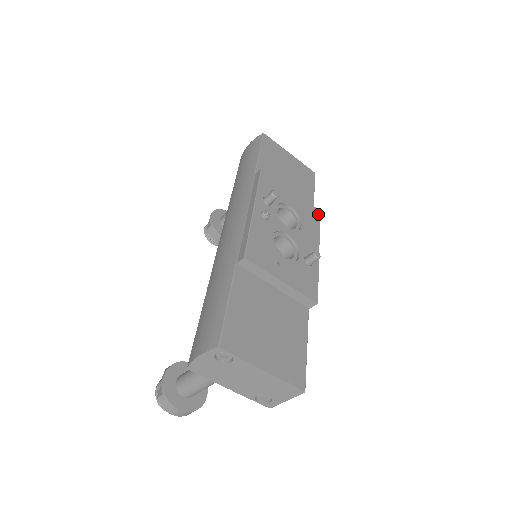
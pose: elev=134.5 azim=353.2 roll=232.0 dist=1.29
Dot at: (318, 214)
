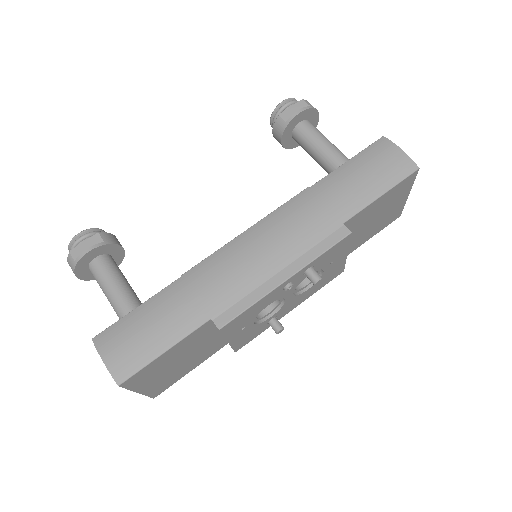
Dot at: occluded
